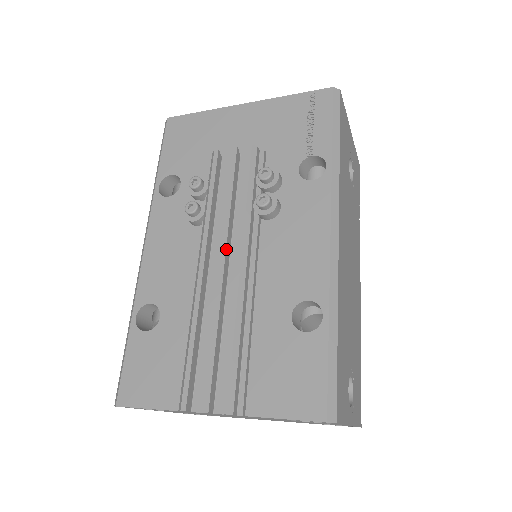
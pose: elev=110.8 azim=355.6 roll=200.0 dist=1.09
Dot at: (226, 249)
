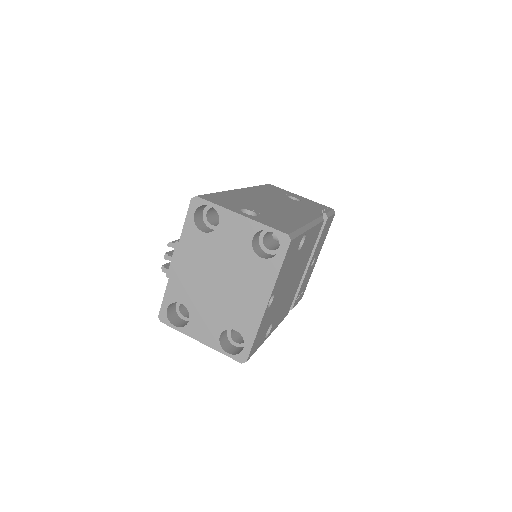
Dot at: occluded
